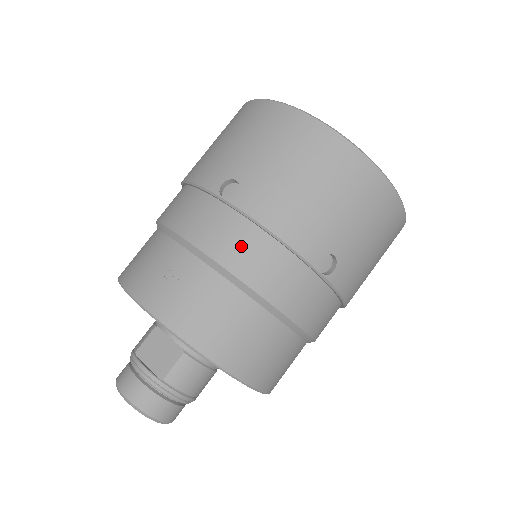
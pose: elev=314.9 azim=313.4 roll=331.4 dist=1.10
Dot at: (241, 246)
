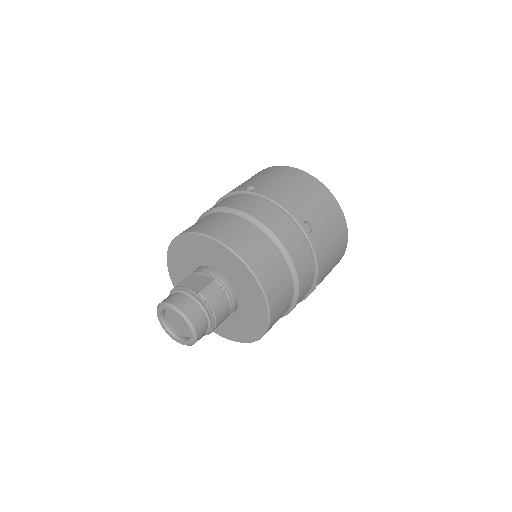
Dot at: (259, 208)
